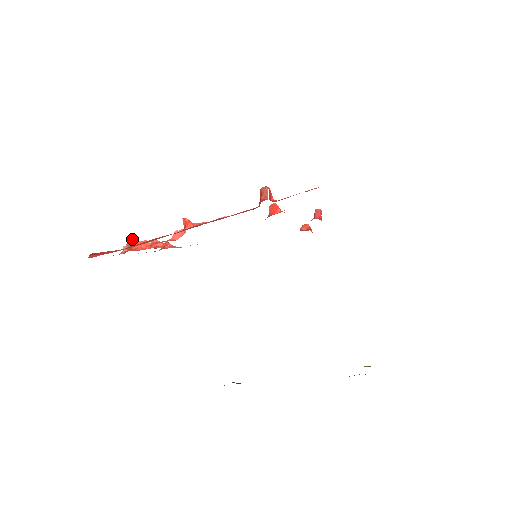
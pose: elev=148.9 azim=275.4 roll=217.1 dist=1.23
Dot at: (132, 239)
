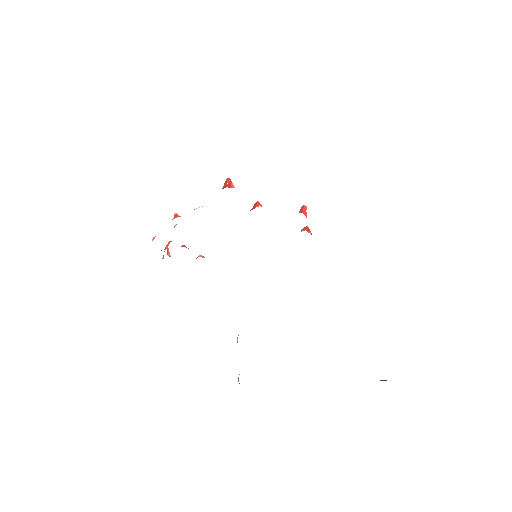
Dot at: (166, 248)
